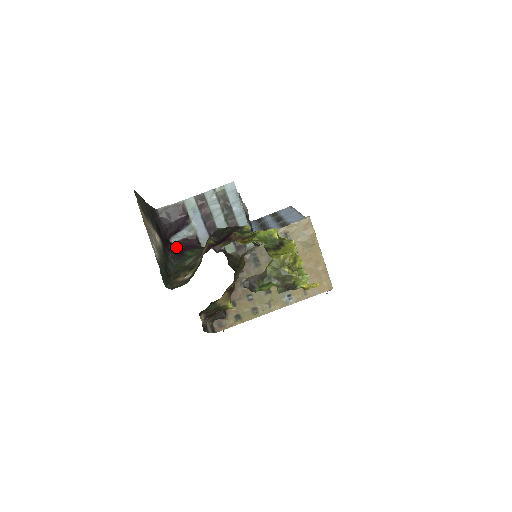
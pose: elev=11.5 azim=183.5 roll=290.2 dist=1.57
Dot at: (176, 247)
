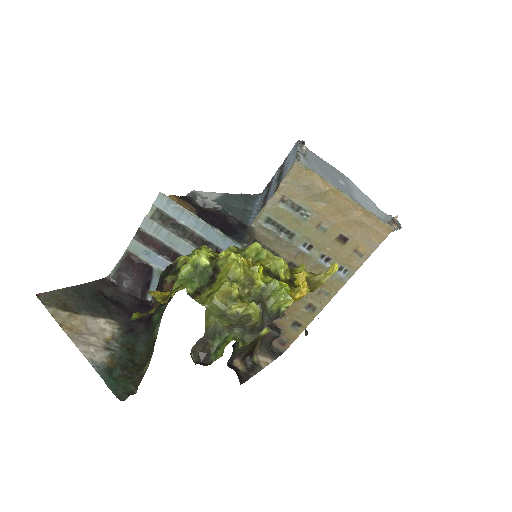
Dot at: occluded
